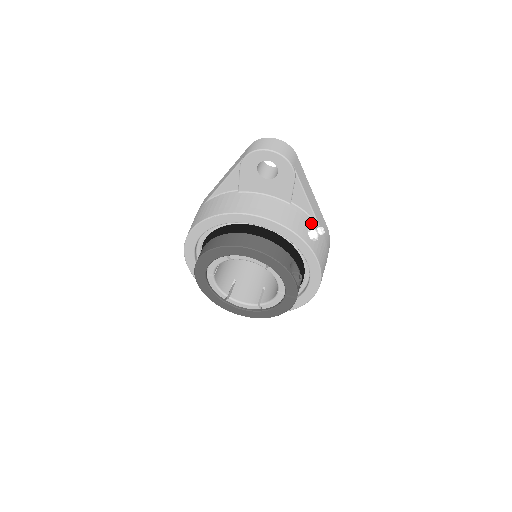
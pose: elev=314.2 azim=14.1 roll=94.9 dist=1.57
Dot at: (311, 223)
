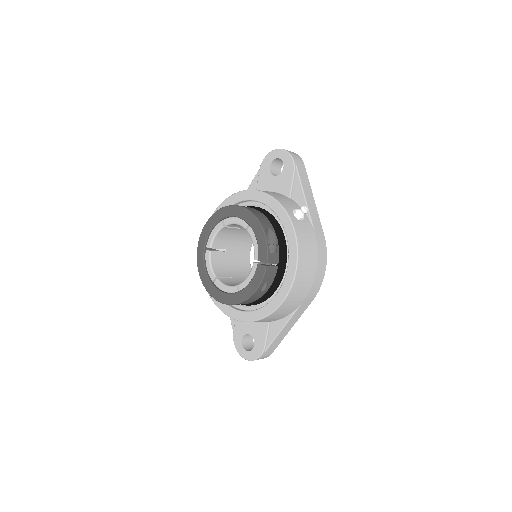
Dot at: occluded
